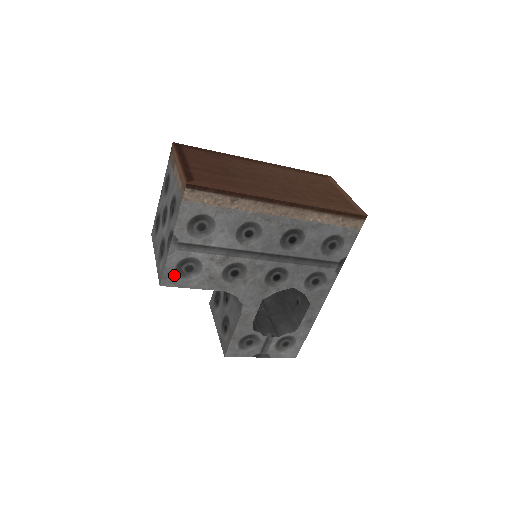
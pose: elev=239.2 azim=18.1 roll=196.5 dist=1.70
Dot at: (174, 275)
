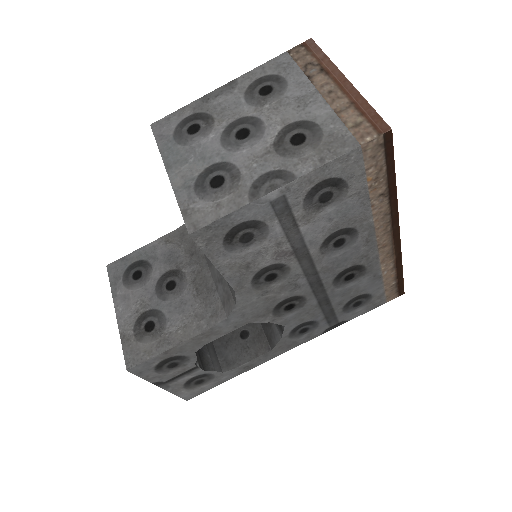
Dot at: (222, 233)
